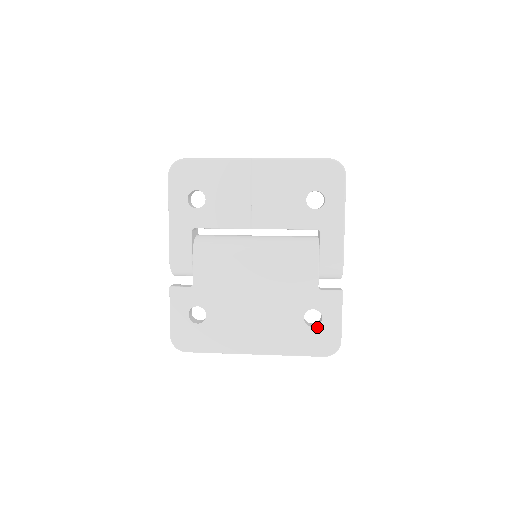
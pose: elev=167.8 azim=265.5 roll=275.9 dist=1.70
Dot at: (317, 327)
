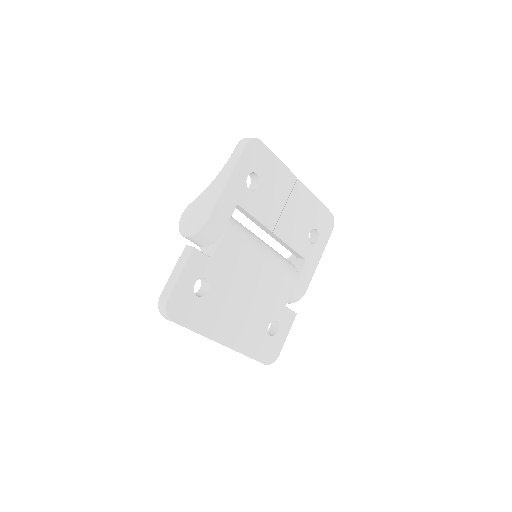
Dot at: (272, 337)
